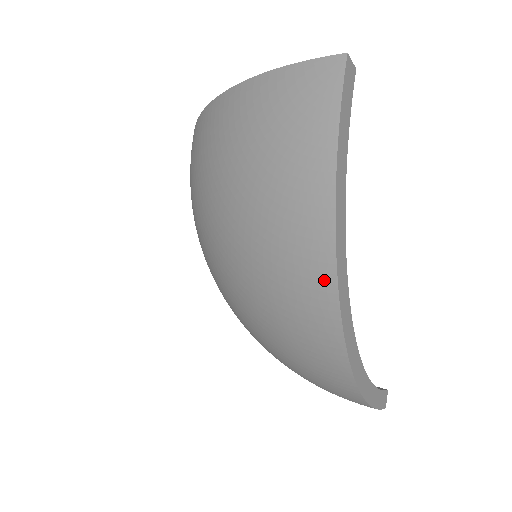
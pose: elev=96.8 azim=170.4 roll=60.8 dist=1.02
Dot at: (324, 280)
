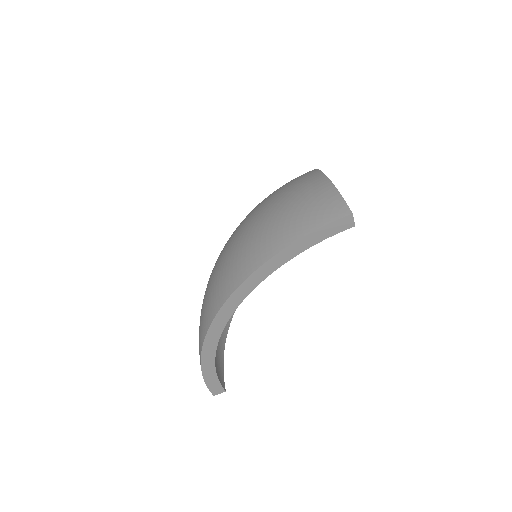
Dot at: (235, 282)
